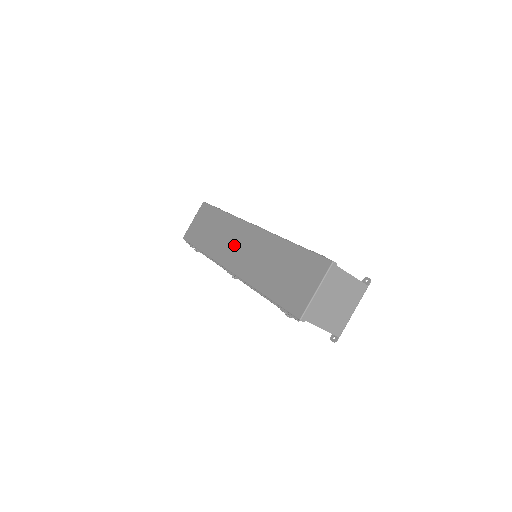
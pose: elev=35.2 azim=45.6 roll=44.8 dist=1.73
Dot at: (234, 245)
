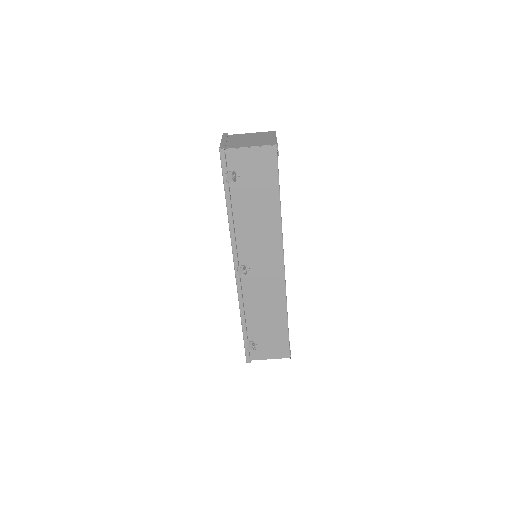
Dot at: occluded
